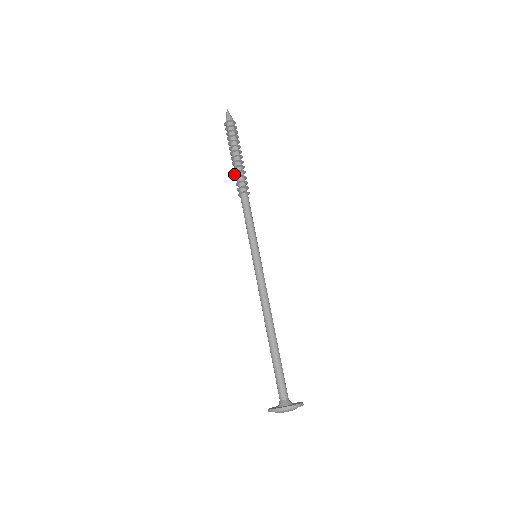
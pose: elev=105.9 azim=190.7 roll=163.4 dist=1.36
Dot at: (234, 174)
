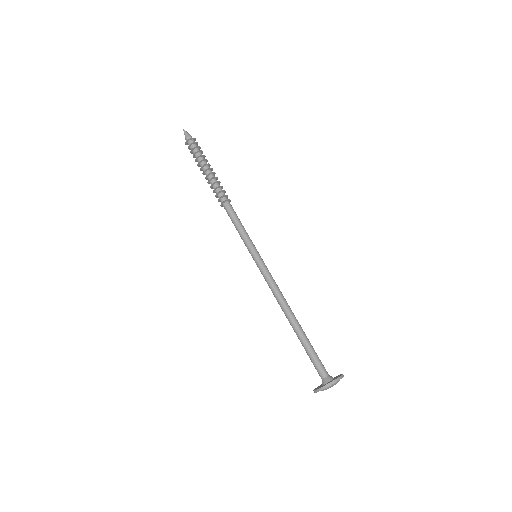
Dot at: (211, 188)
